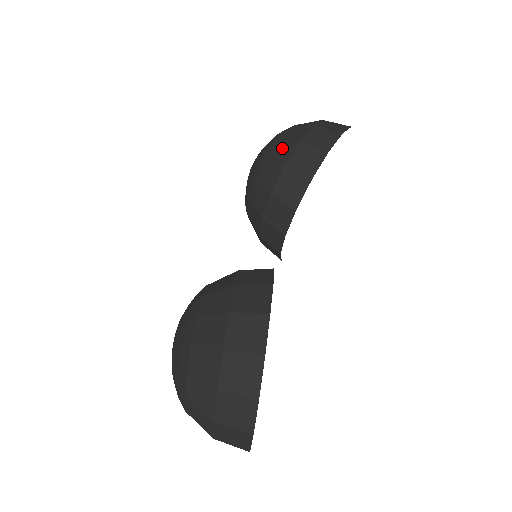
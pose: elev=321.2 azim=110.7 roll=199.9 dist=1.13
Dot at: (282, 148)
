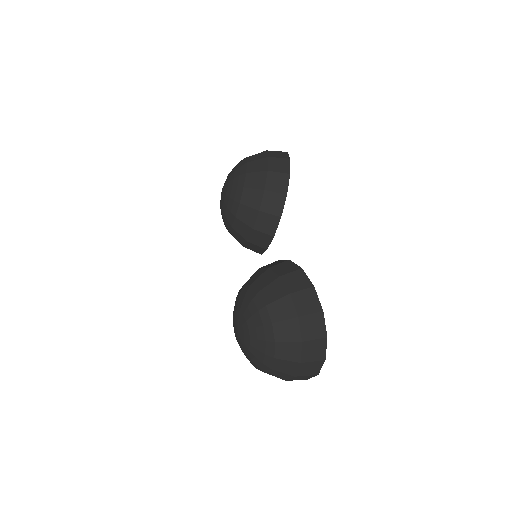
Dot at: (255, 177)
